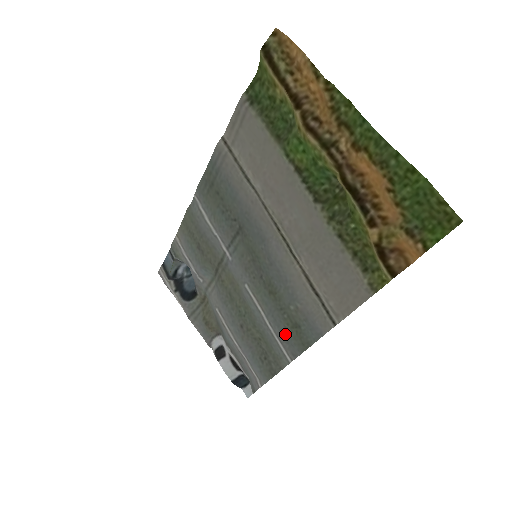
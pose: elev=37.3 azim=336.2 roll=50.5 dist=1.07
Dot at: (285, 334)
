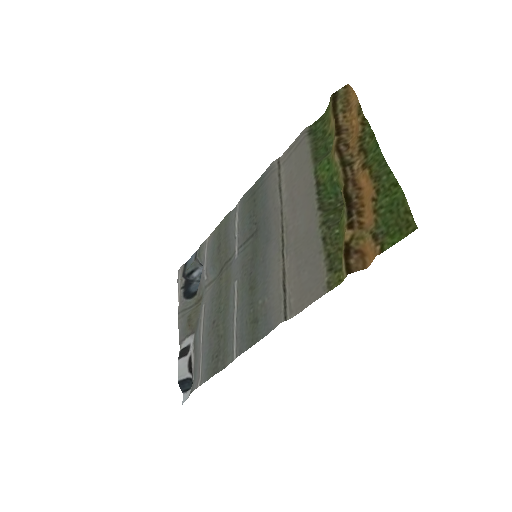
Dot at: (243, 329)
